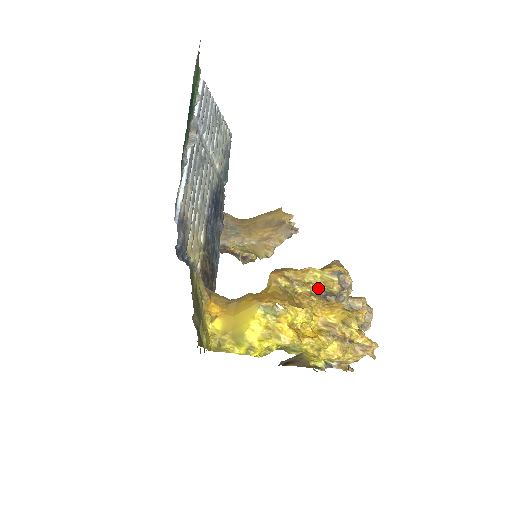
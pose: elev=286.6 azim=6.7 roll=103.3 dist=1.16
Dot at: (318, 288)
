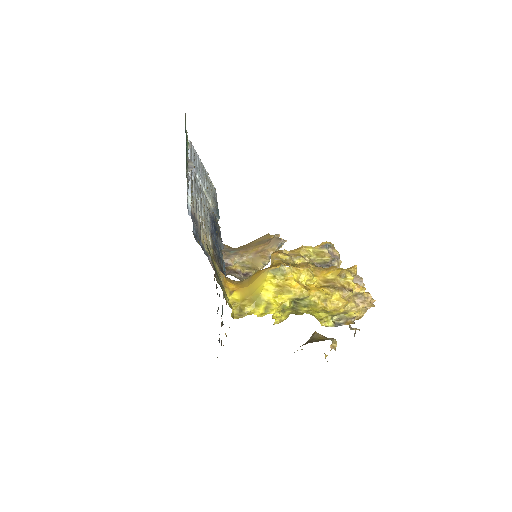
Dot at: (313, 261)
